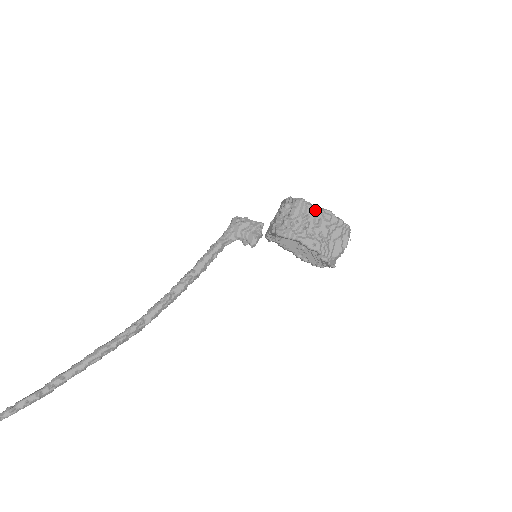
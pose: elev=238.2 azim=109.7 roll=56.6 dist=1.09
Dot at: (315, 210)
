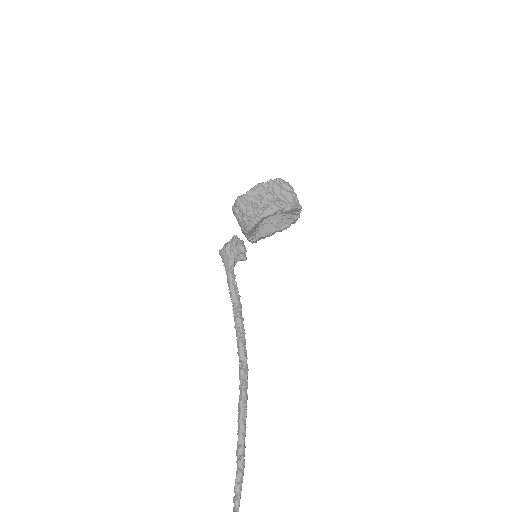
Dot at: (250, 194)
